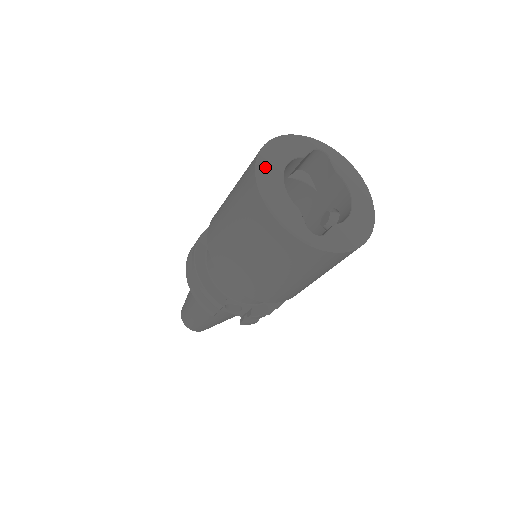
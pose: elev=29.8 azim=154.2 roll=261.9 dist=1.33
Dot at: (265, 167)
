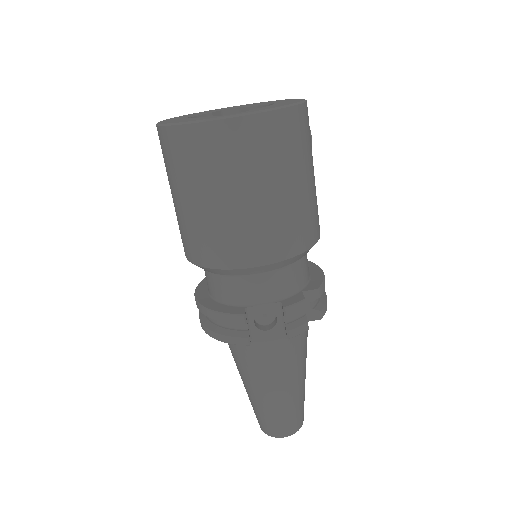
Dot at: (166, 121)
